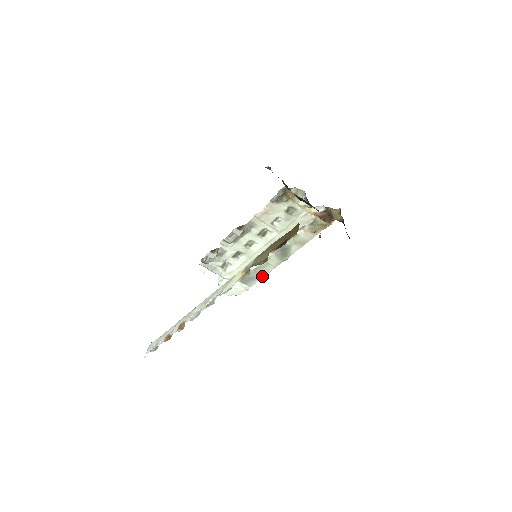
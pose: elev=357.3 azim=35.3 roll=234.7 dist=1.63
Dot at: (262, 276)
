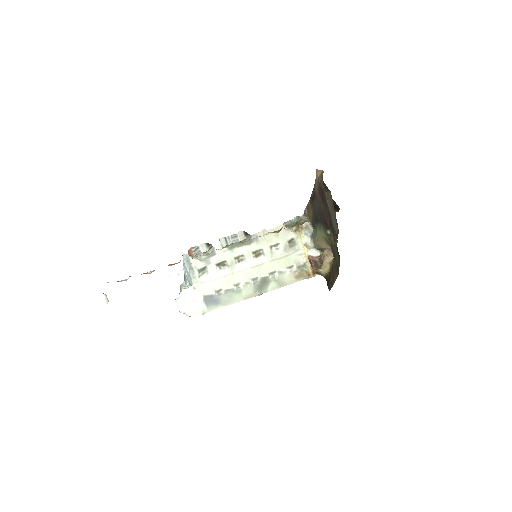
Dot at: (227, 304)
